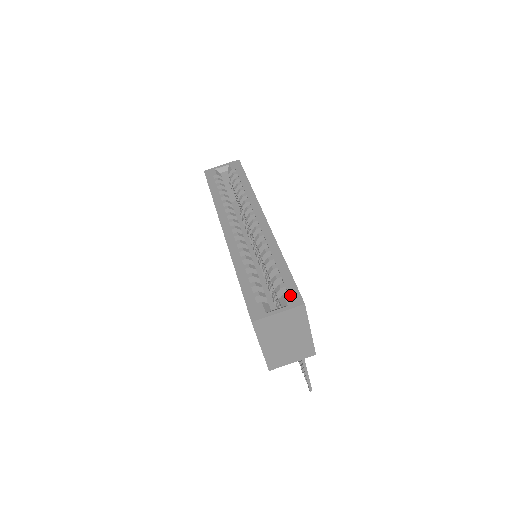
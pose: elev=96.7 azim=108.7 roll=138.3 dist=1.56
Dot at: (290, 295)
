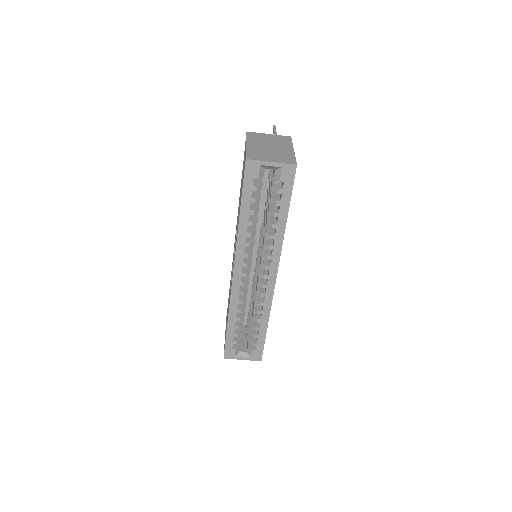
Dot at: (256, 353)
